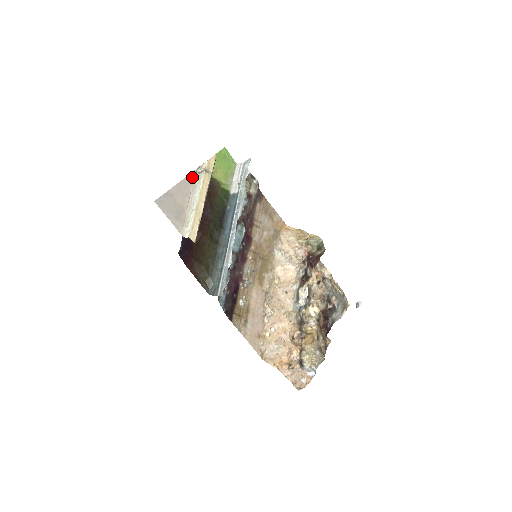
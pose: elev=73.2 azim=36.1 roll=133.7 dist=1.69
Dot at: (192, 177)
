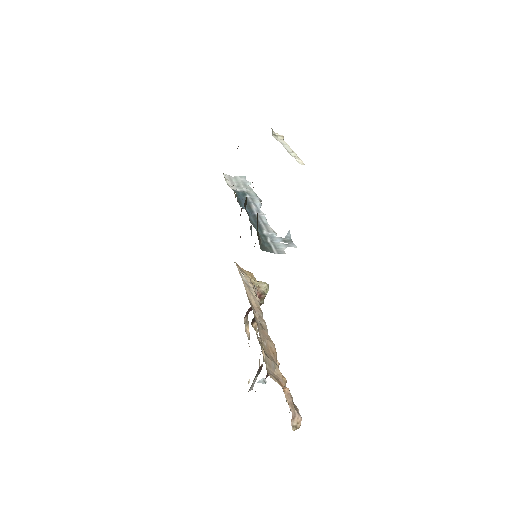
Dot at: occluded
